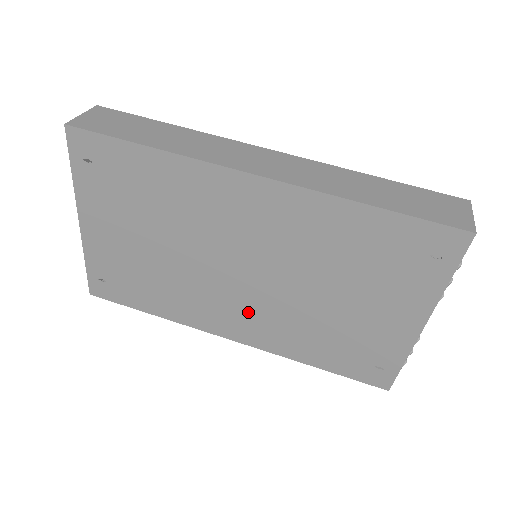
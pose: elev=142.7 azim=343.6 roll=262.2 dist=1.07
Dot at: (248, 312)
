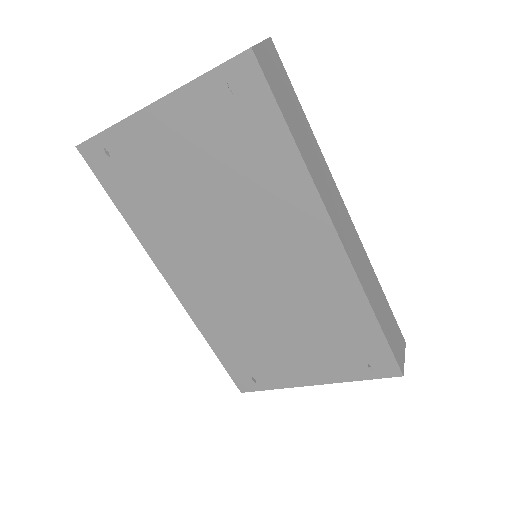
Dot at: (210, 285)
